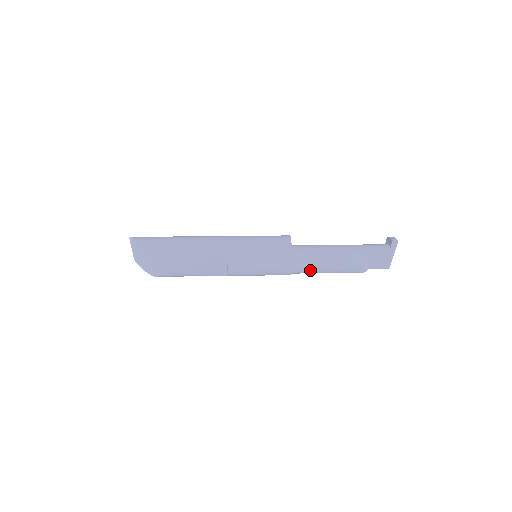
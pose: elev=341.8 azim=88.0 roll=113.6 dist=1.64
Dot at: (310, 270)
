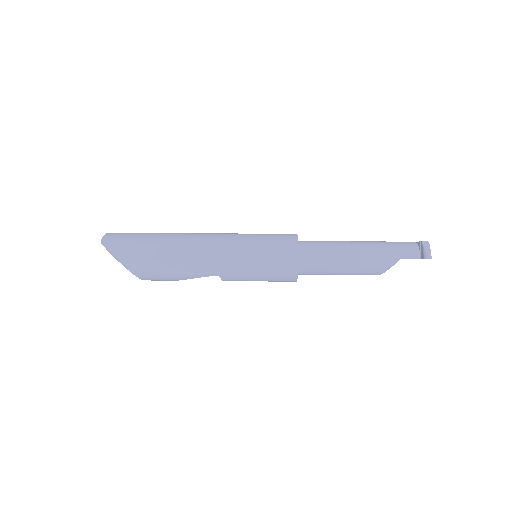
Dot at: occluded
